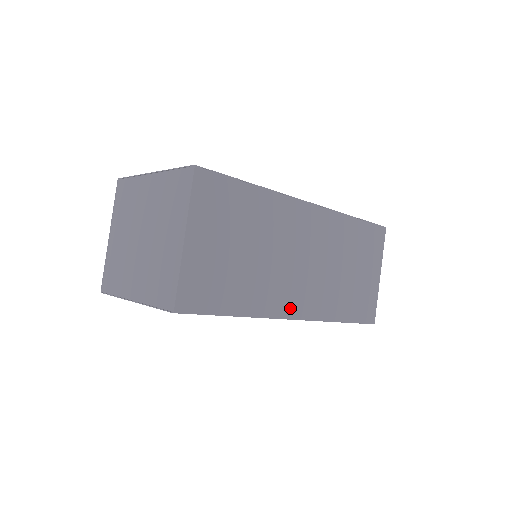
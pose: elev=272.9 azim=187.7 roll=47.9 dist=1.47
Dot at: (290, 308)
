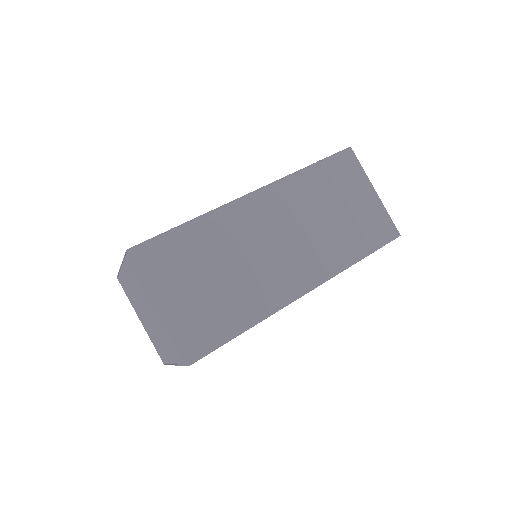
Dot at: (296, 287)
